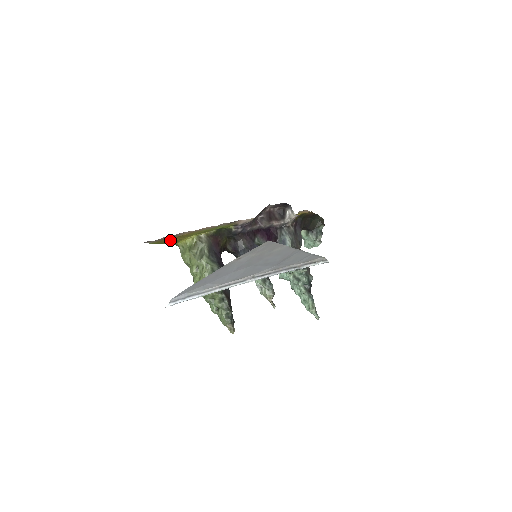
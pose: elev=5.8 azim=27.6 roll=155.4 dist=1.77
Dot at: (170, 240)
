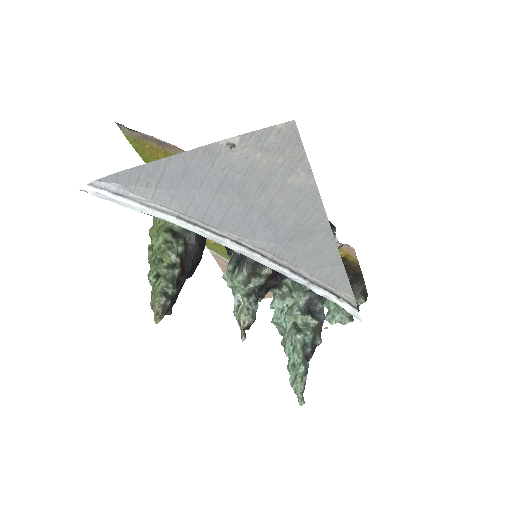
Dot at: (154, 156)
